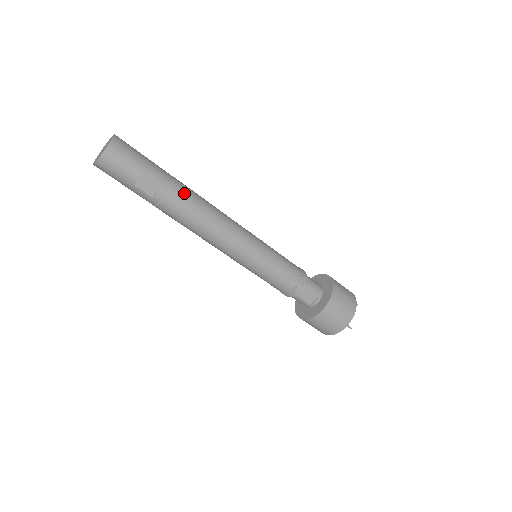
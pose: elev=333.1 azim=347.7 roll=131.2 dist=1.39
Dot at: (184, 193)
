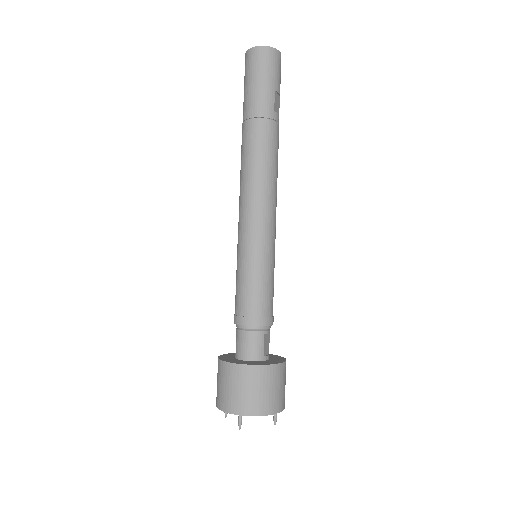
Dot at: occluded
